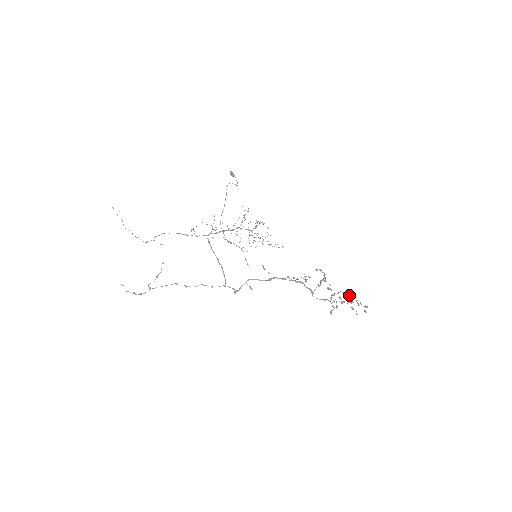
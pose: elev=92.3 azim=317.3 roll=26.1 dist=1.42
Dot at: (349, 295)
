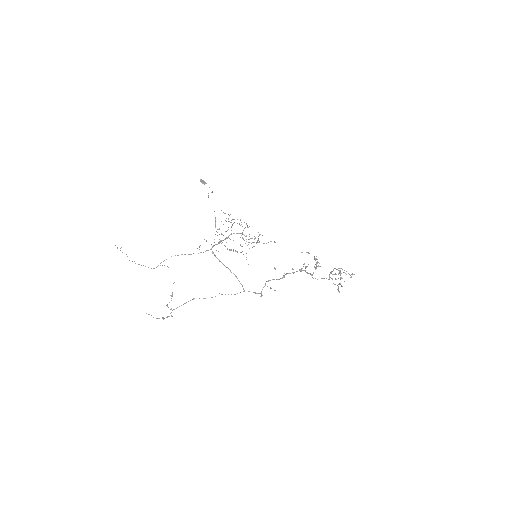
Dot at: occluded
